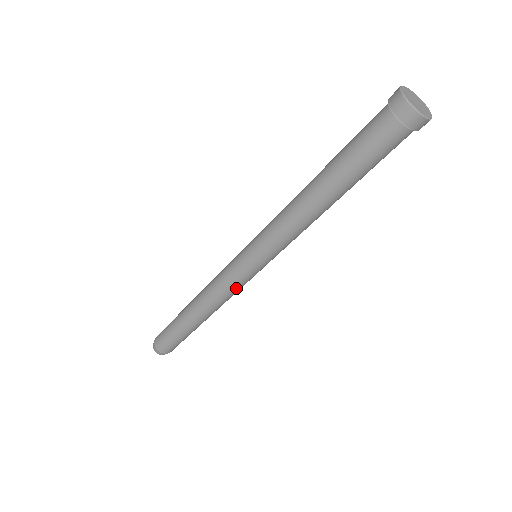
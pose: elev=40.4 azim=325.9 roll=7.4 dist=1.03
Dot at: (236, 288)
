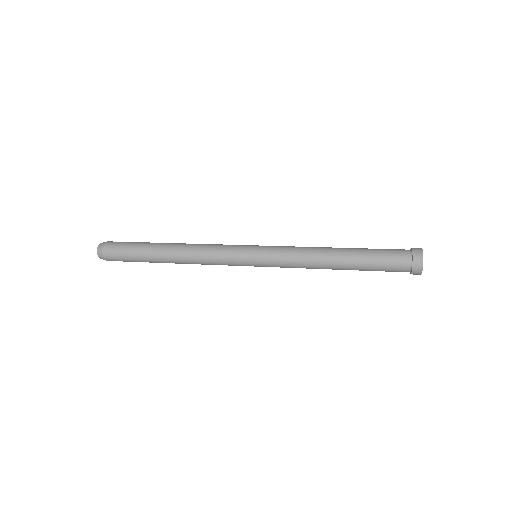
Dot at: occluded
